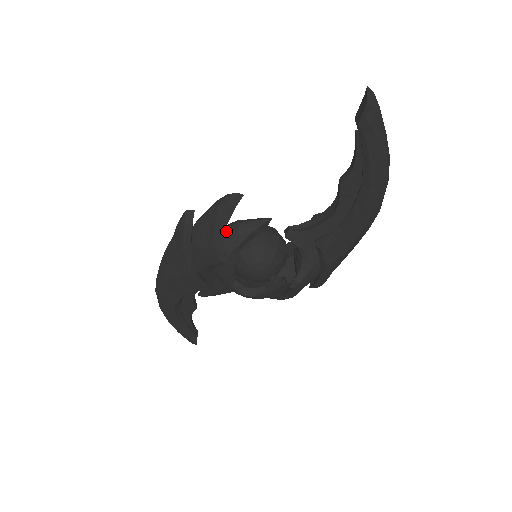
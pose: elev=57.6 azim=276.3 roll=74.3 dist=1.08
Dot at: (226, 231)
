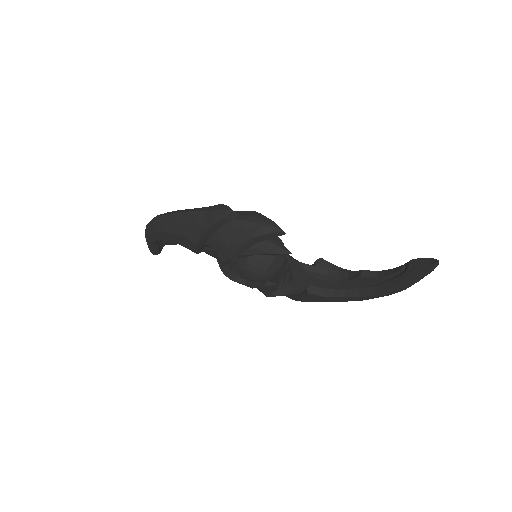
Dot at: occluded
